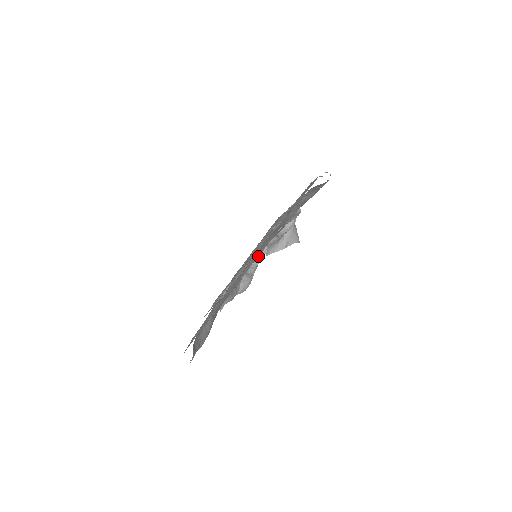
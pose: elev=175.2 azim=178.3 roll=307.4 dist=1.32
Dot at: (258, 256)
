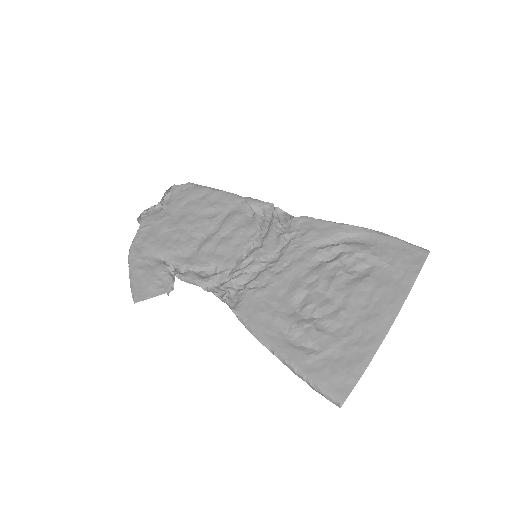
Dot at: (291, 270)
